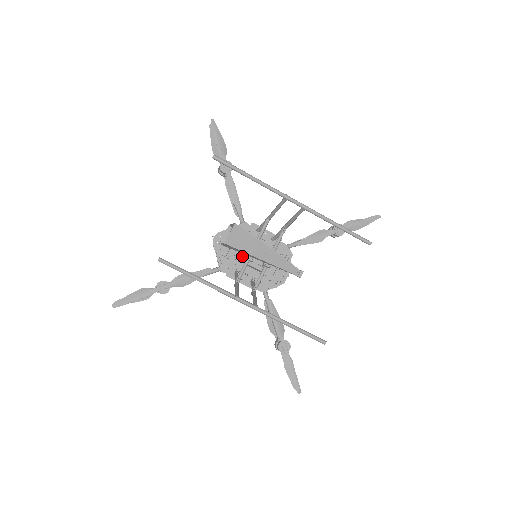
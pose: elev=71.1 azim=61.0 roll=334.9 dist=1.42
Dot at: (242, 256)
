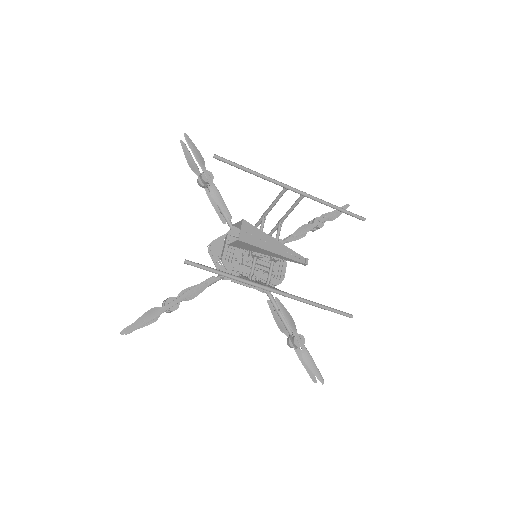
Dot at: occluded
